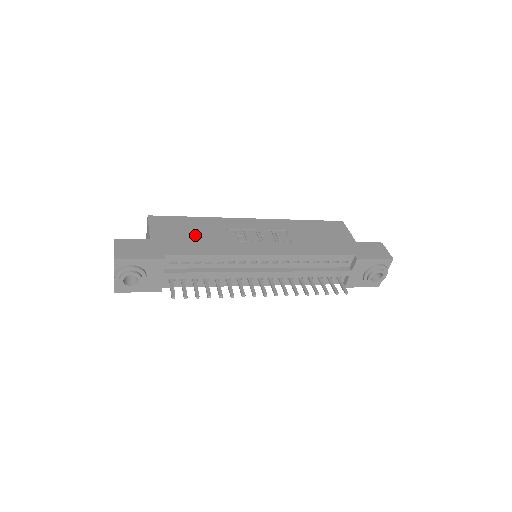
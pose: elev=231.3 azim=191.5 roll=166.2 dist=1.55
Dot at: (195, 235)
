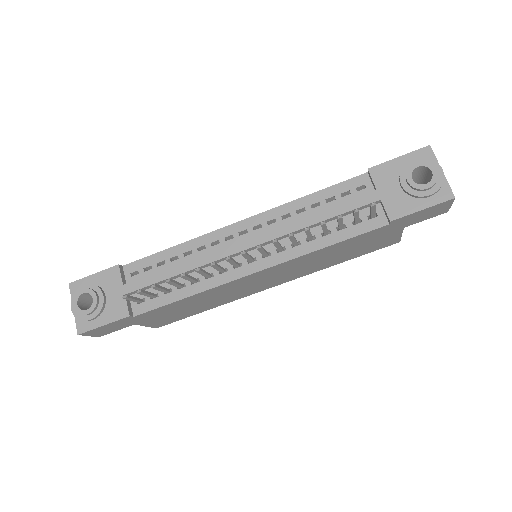
Dot at: occluded
